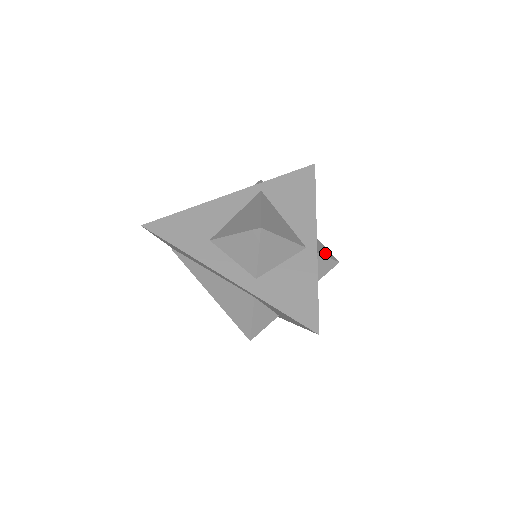
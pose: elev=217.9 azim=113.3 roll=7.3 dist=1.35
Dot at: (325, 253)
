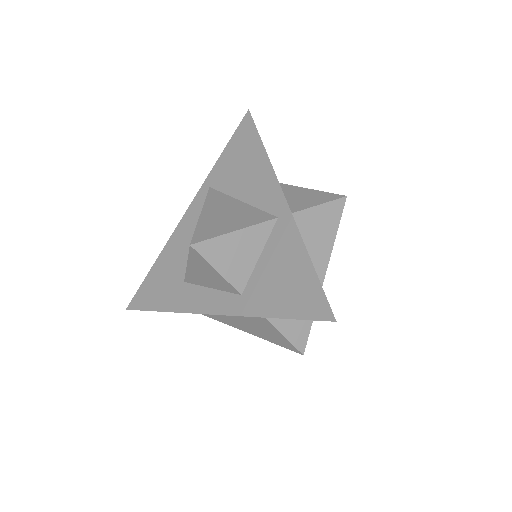
Dot at: (318, 201)
